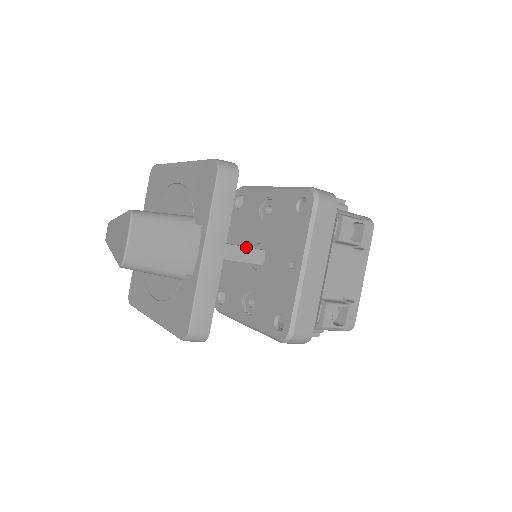
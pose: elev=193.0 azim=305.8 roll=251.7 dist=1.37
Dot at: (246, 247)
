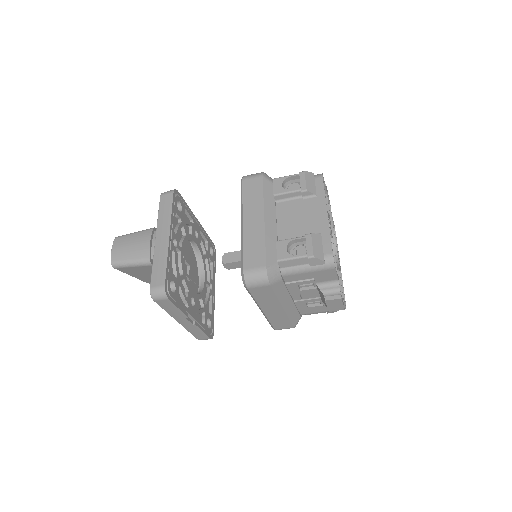
Dot at: (240, 251)
